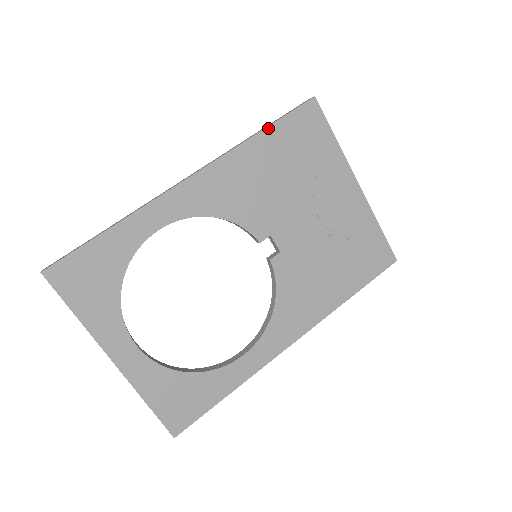
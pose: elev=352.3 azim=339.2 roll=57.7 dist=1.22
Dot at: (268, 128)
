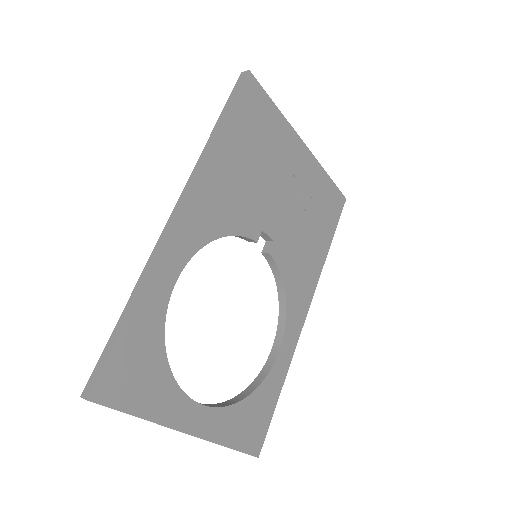
Dot at: (225, 122)
